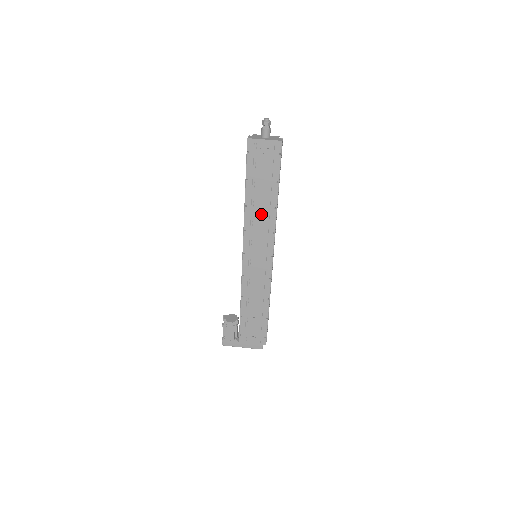
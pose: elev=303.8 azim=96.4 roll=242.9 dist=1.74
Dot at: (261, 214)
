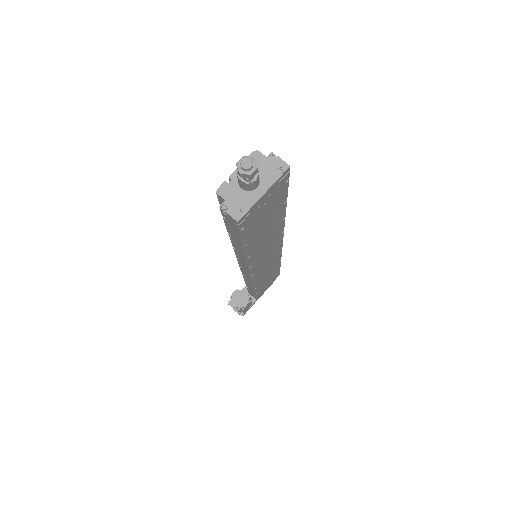
Dot at: (267, 240)
